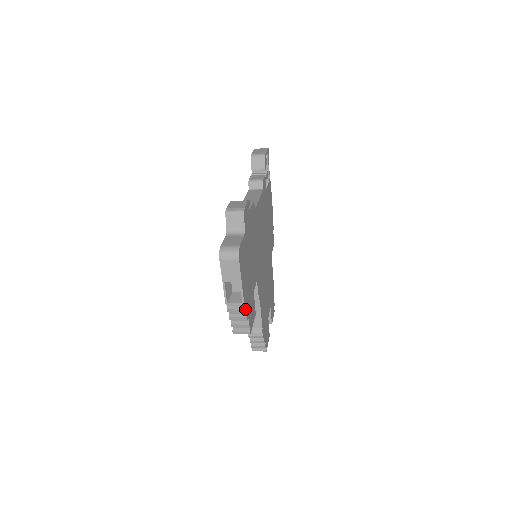
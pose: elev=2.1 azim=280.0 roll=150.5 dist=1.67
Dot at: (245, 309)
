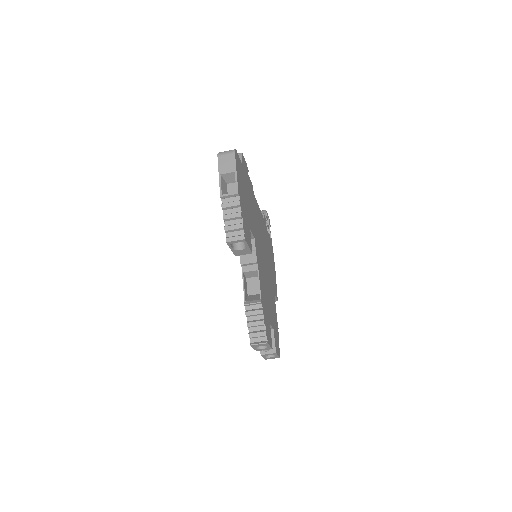
Dot at: (239, 201)
